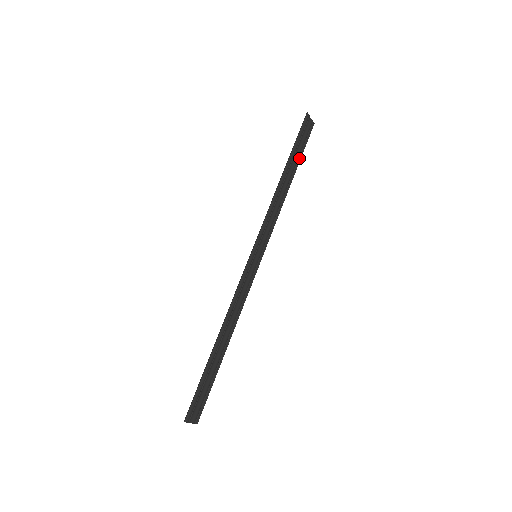
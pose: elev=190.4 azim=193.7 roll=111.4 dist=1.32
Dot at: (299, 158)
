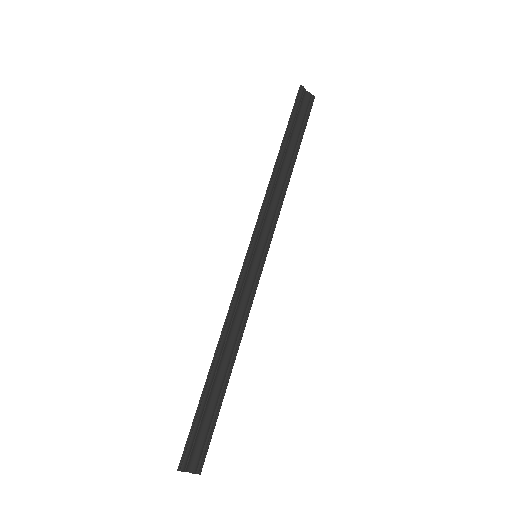
Dot at: (300, 137)
